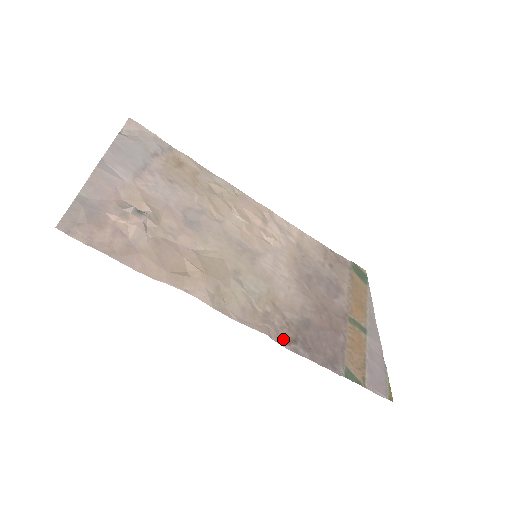
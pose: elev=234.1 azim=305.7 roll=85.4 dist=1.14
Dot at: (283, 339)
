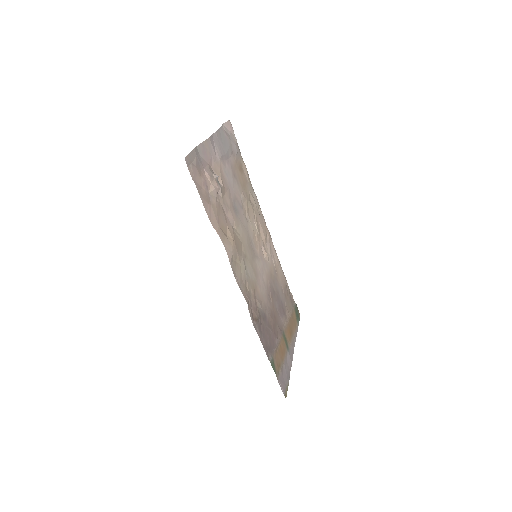
Dot at: (252, 314)
